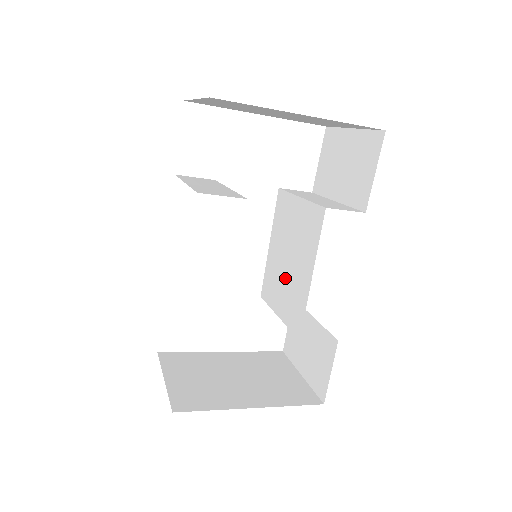
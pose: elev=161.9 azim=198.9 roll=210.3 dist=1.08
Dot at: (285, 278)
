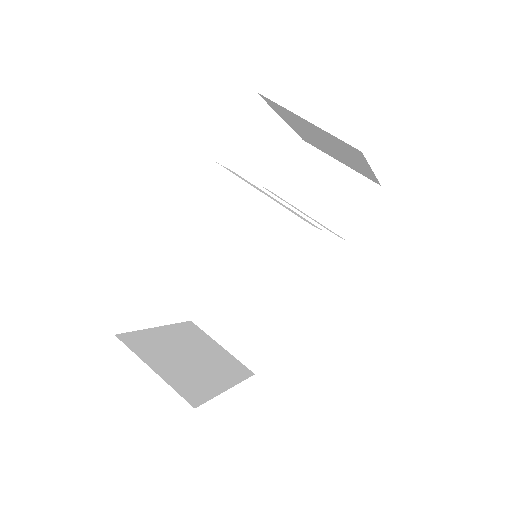
Dot at: (258, 273)
